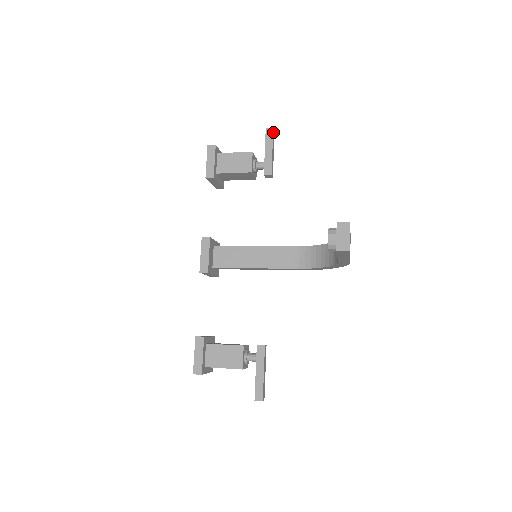
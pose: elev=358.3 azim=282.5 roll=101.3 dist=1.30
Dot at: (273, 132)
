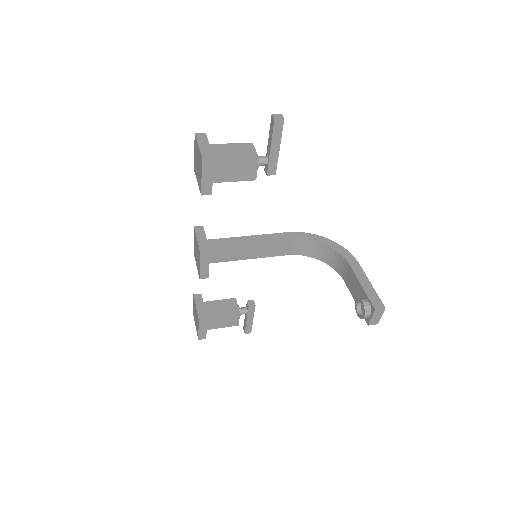
Dot at: (282, 122)
